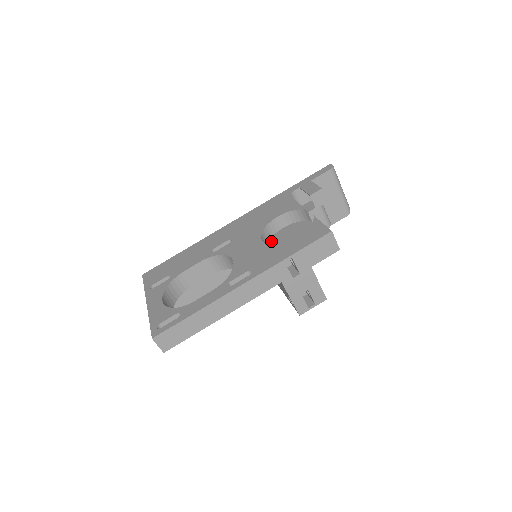
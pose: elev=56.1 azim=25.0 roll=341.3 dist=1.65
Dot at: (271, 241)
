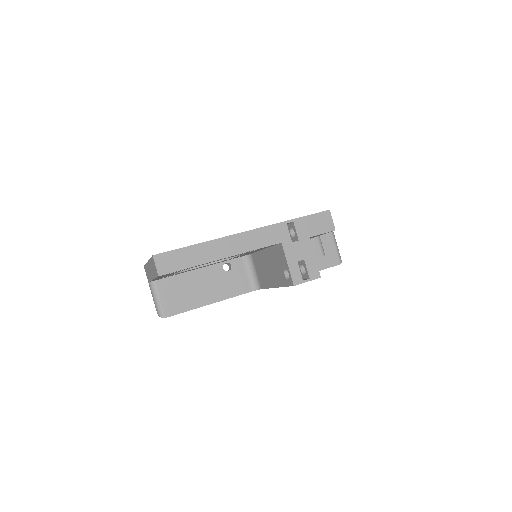
Dot at: occluded
